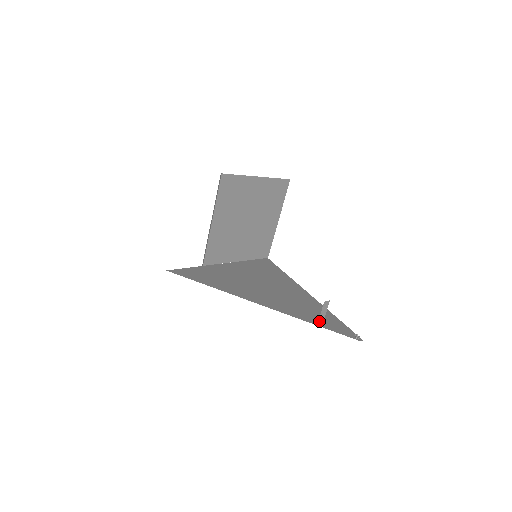
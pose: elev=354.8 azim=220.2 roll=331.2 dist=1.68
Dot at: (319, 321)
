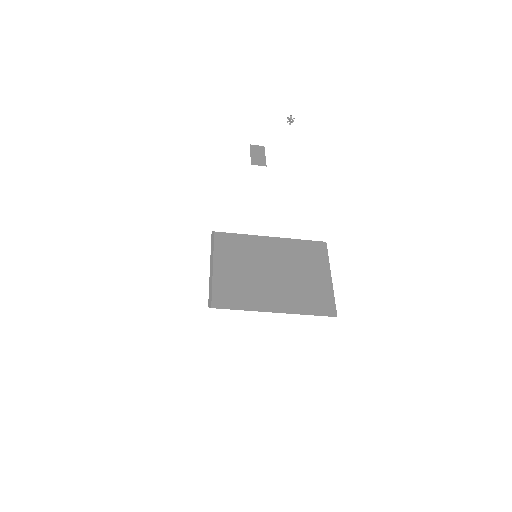
Dot at: (253, 161)
